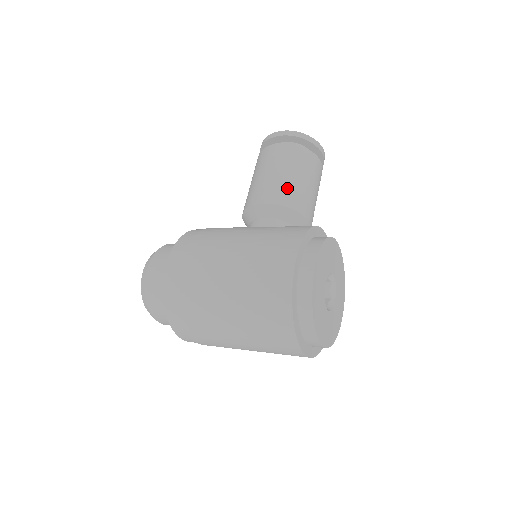
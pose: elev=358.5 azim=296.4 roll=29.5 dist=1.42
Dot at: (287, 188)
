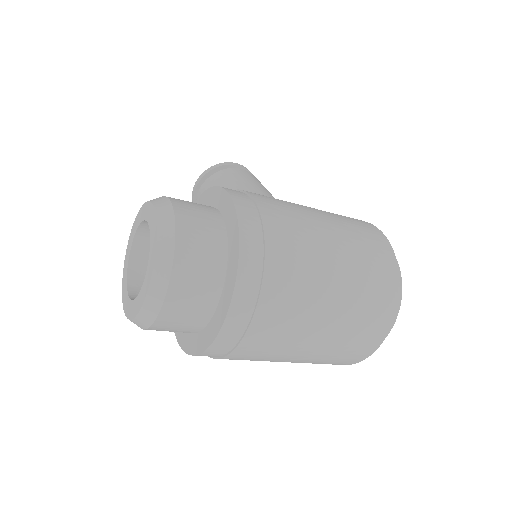
Dot at: occluded
